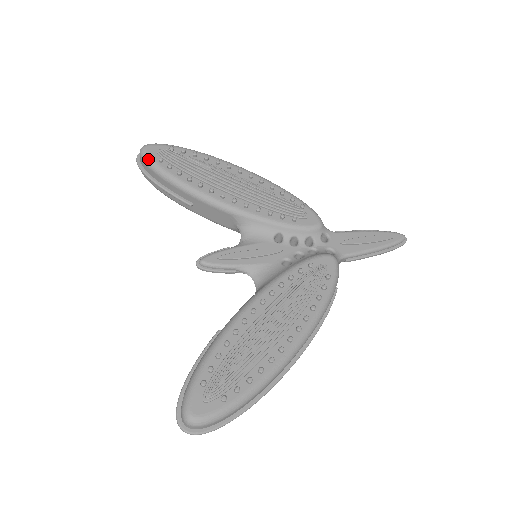
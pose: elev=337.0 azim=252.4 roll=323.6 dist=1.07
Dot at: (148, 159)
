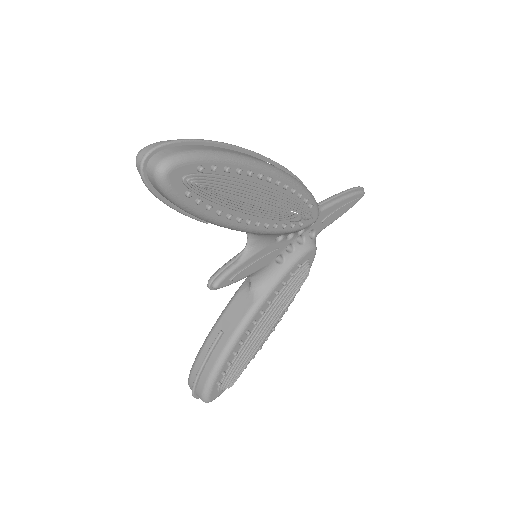
Dot at: (171, 194)
